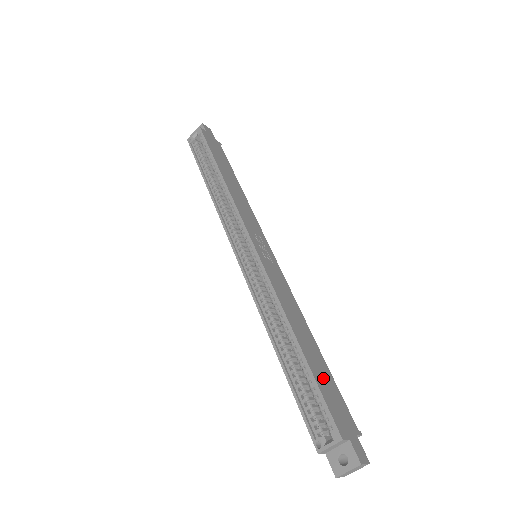
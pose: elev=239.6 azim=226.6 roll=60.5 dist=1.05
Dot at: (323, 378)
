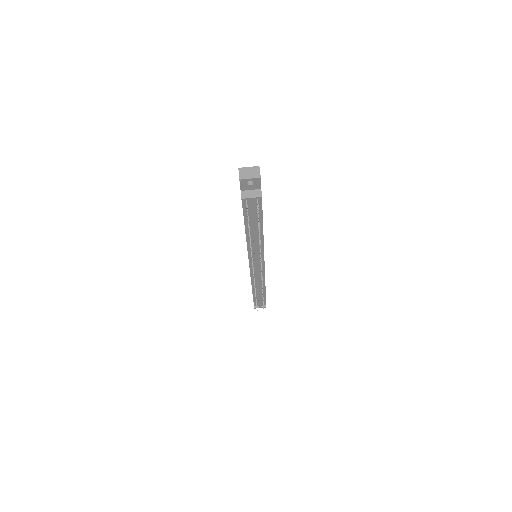
Dot at: occluded
